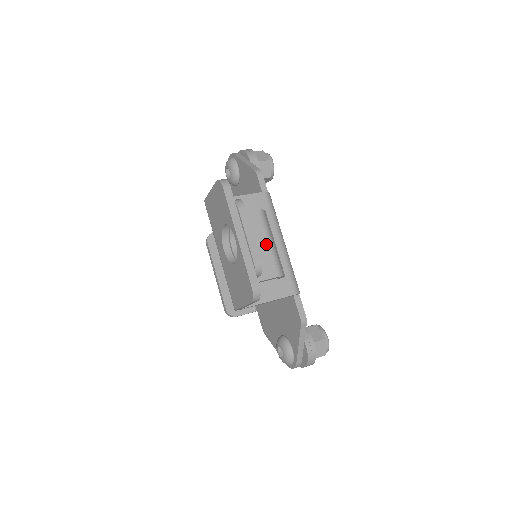
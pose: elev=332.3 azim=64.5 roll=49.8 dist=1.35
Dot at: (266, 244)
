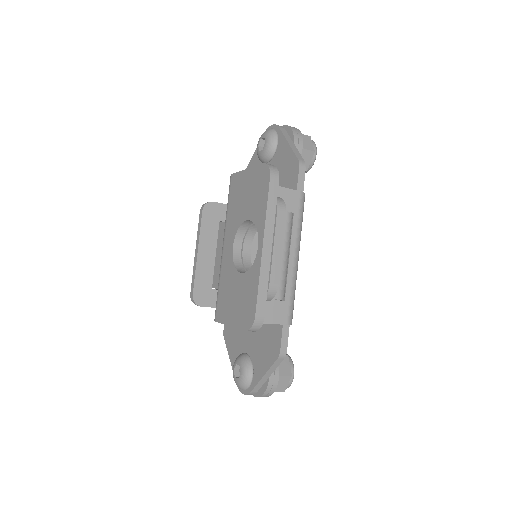
Dot at: occluded
